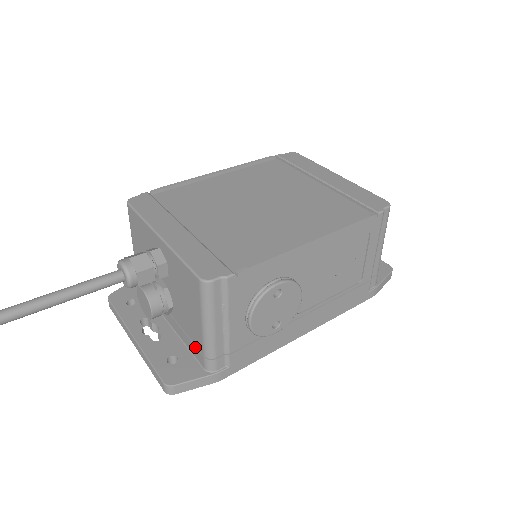
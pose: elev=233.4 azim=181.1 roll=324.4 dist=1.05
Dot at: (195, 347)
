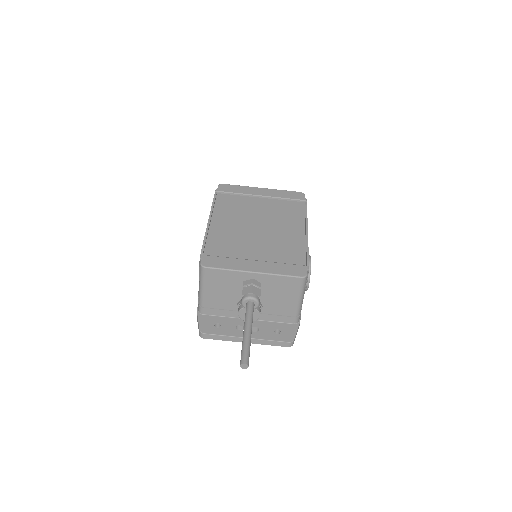
Dot at: (286, 317)
